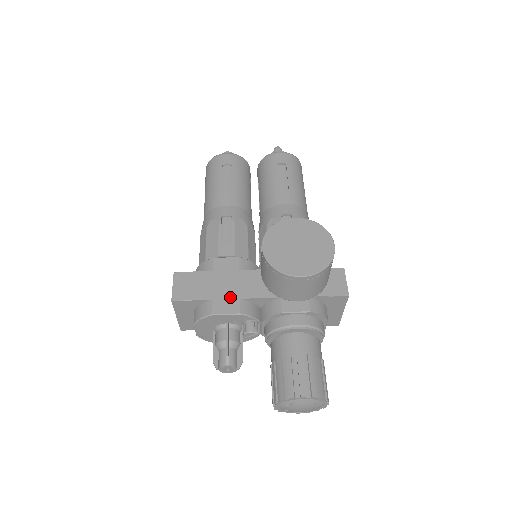
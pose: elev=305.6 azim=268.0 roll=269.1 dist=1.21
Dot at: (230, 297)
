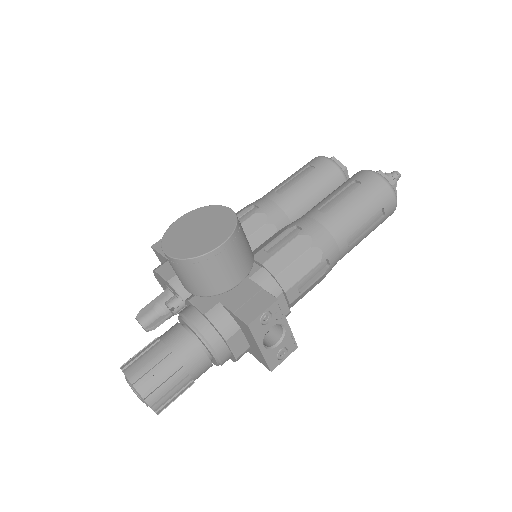
Dot at: occluded
